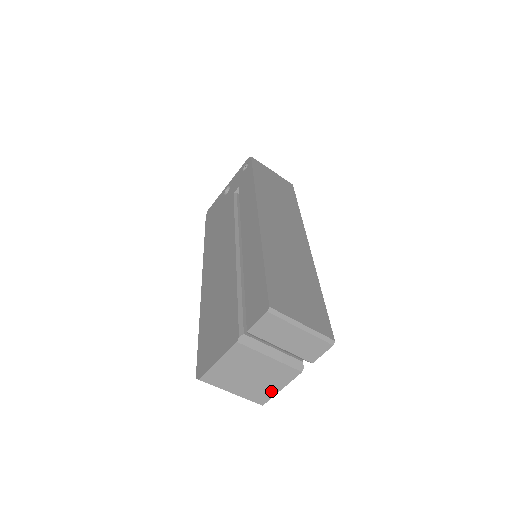
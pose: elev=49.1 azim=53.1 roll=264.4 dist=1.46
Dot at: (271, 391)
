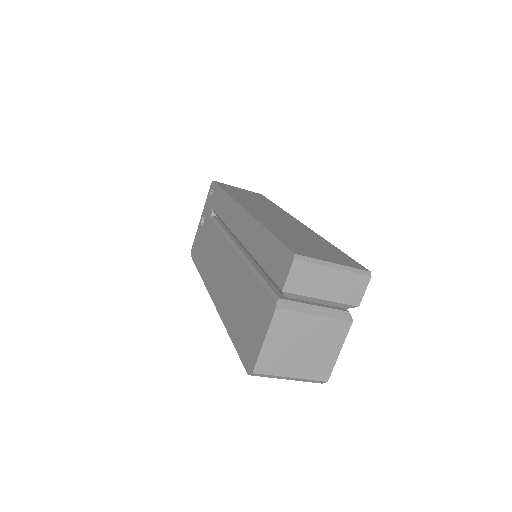
Dot at: (330, 359)
